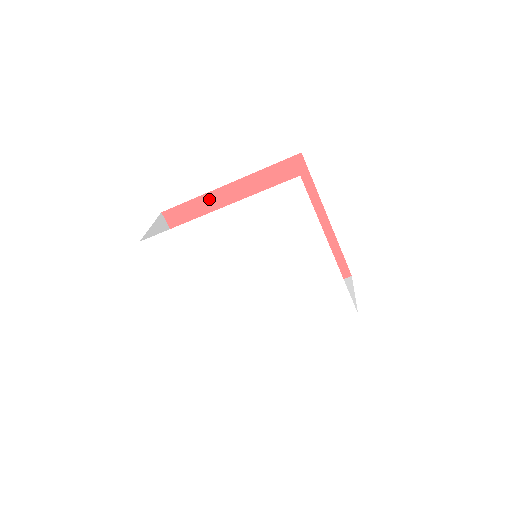
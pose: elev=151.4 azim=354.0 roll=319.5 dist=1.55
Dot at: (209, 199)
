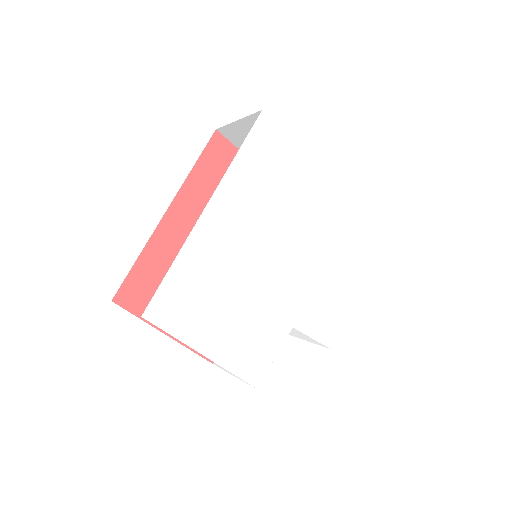
Dot at: (157, 243)
